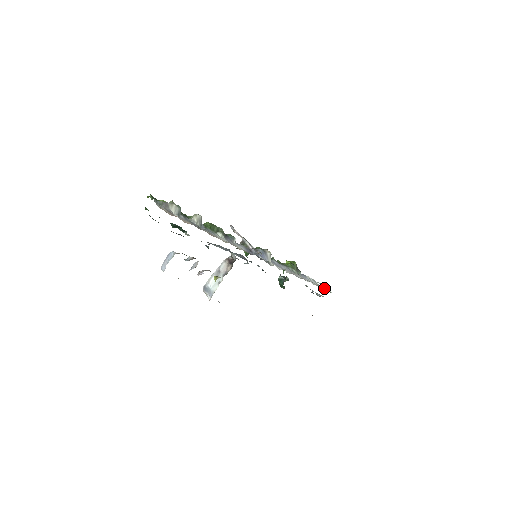
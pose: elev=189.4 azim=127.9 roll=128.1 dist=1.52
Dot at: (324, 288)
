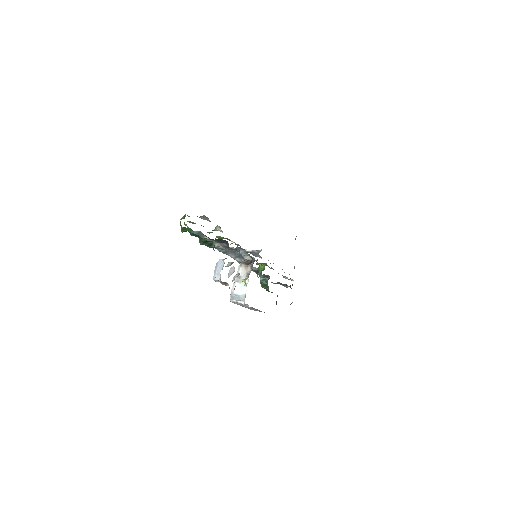
Dot at: (290, 278)
